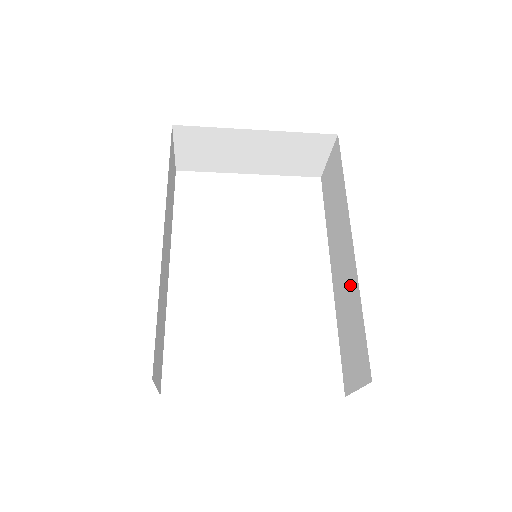
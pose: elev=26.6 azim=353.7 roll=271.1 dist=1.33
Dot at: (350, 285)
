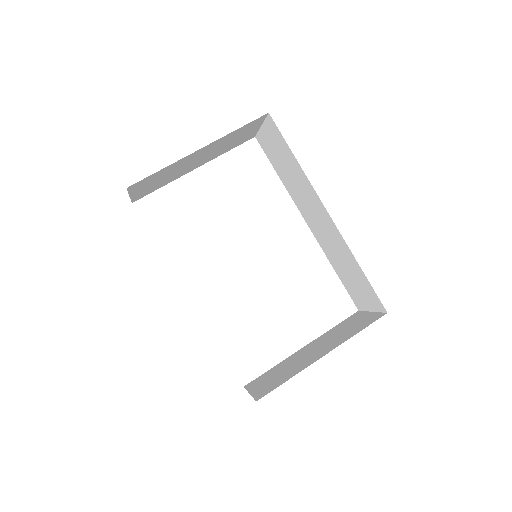
Dot at: (337, 244)
